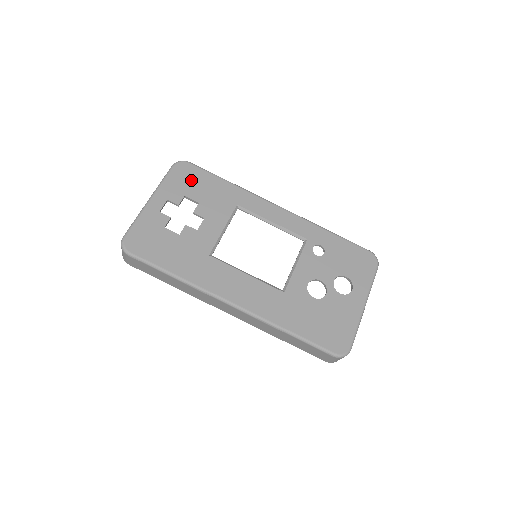
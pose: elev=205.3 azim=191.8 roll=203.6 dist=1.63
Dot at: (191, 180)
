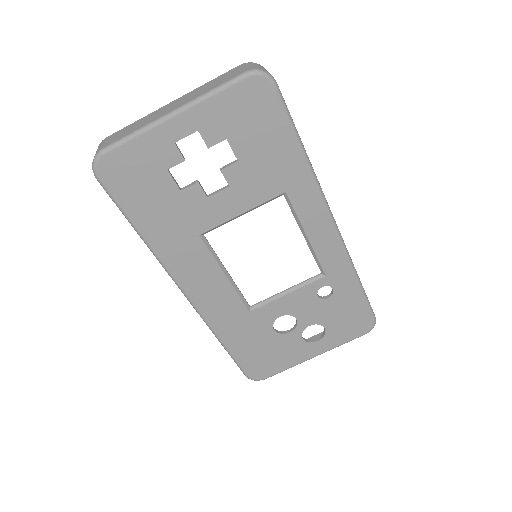
Dot at: (254, 119)
